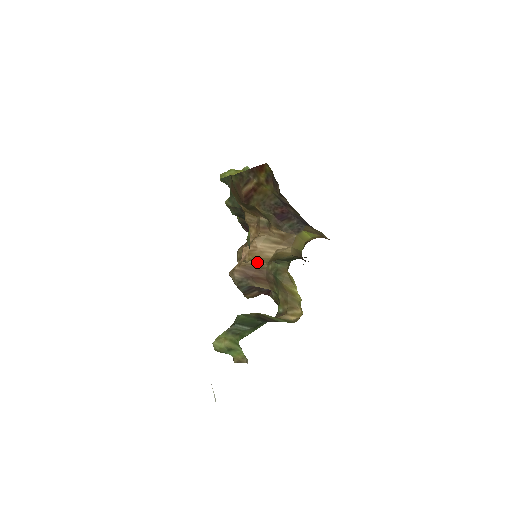
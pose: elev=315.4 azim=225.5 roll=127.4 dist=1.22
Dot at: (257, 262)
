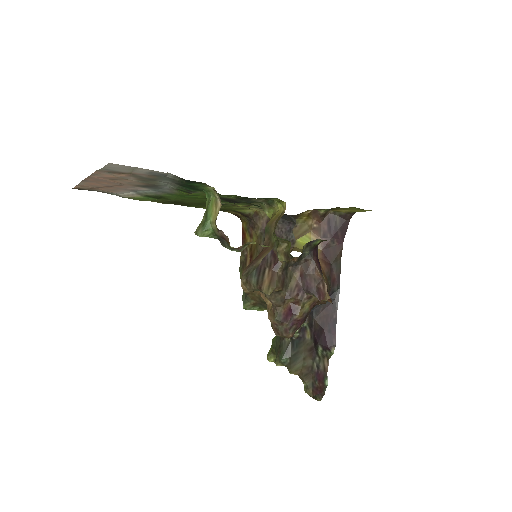
Dot at: occluded
